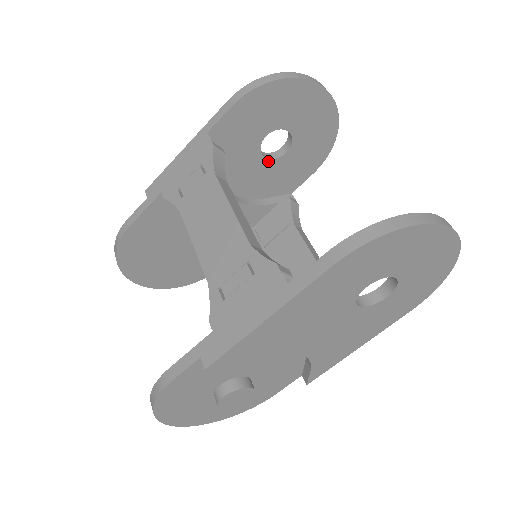
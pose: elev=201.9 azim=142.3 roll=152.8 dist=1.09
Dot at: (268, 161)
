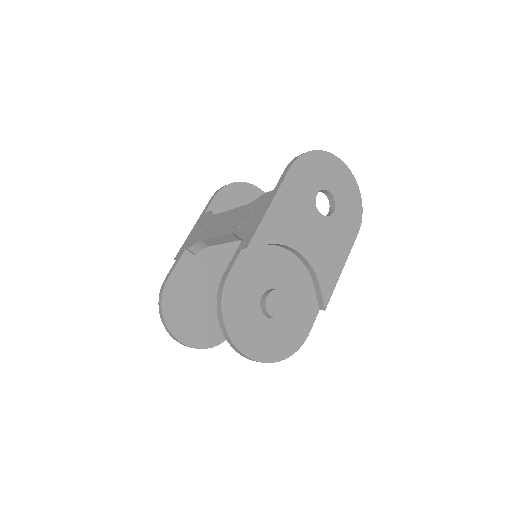
Dot at: occluded
